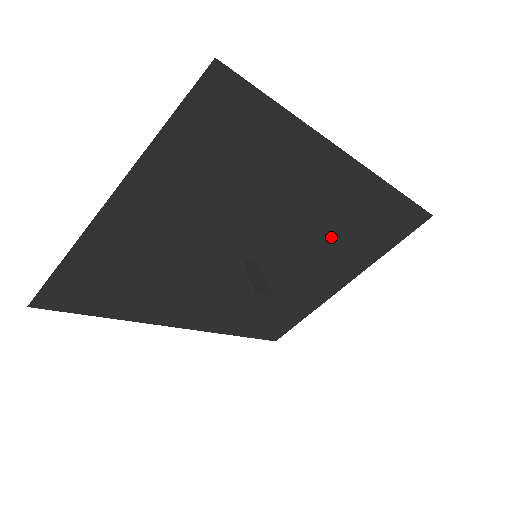
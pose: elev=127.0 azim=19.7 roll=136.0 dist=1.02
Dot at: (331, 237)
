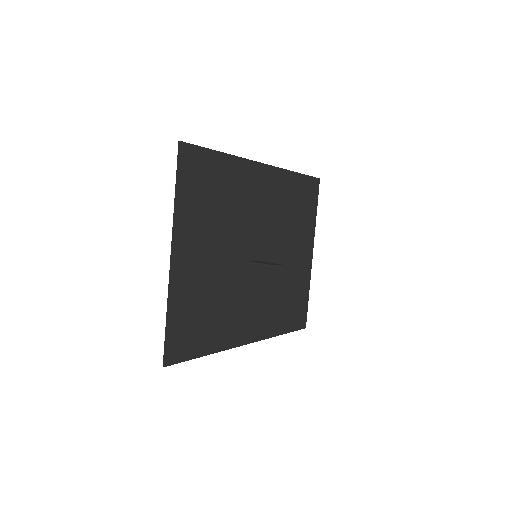
Dot at: (283, 221)
